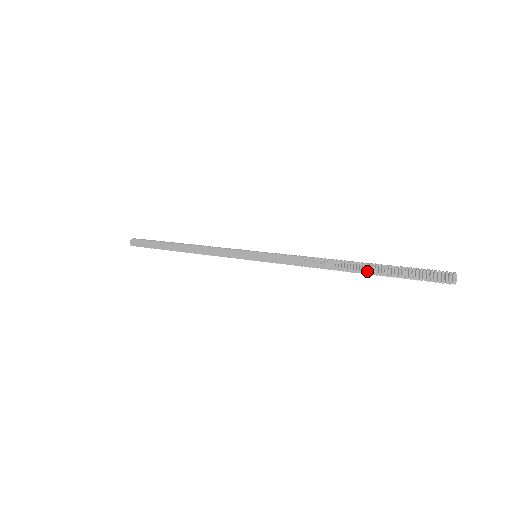
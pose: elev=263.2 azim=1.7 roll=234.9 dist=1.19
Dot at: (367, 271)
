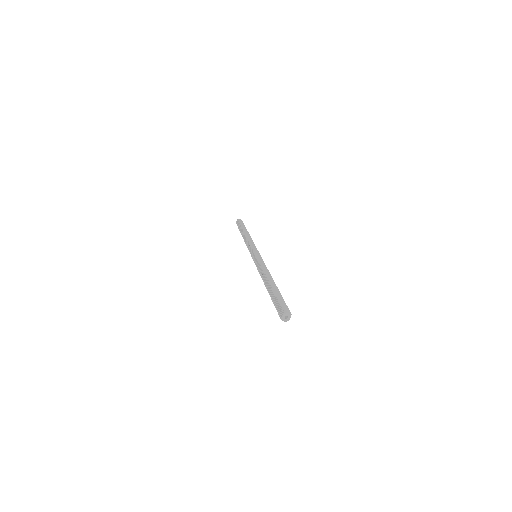
Dot at: occluded
